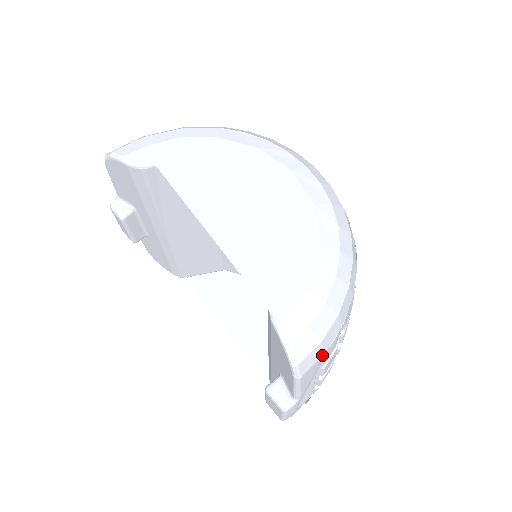
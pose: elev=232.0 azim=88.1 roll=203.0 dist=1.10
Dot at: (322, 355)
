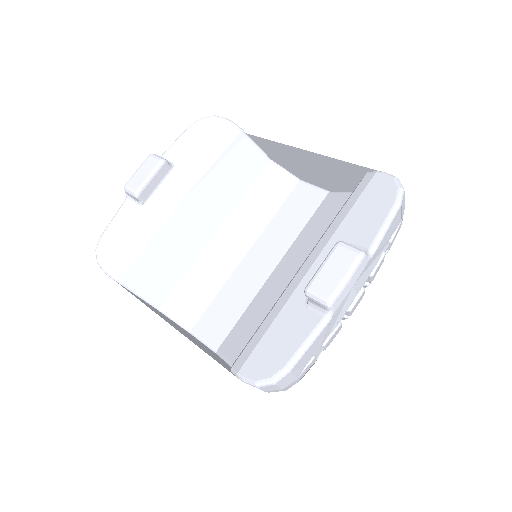
Dot at: (402, 218)
